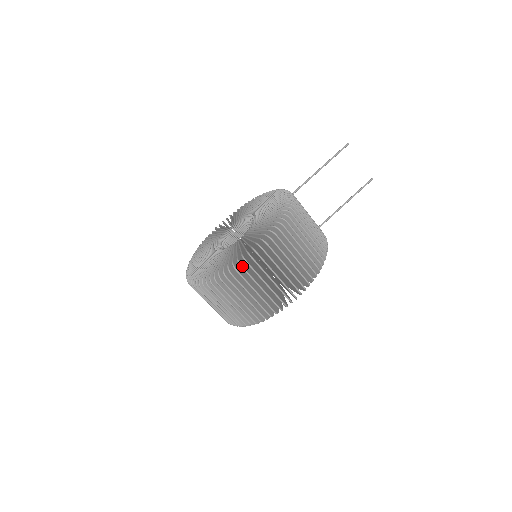
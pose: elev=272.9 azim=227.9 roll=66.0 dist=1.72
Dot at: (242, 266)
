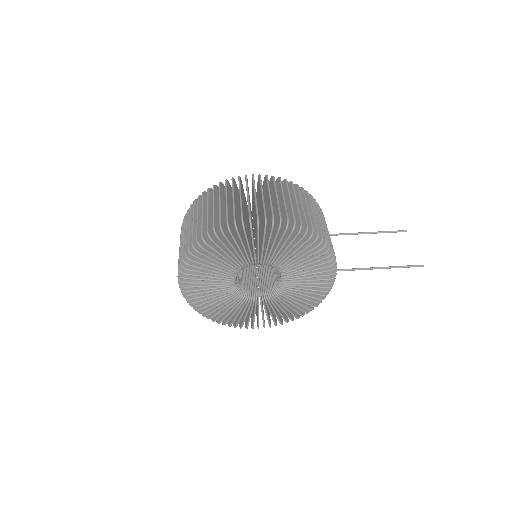
Dot at: (233, 178)
